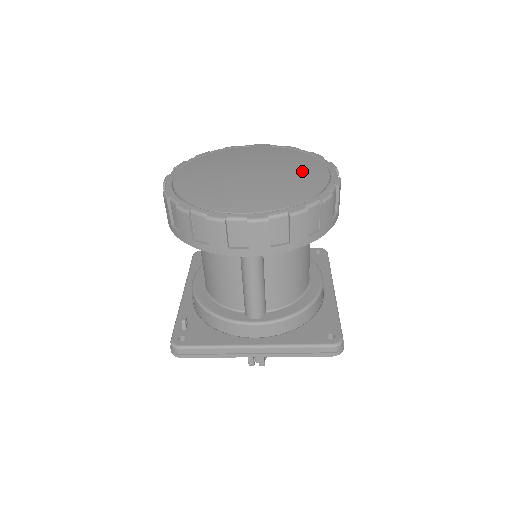
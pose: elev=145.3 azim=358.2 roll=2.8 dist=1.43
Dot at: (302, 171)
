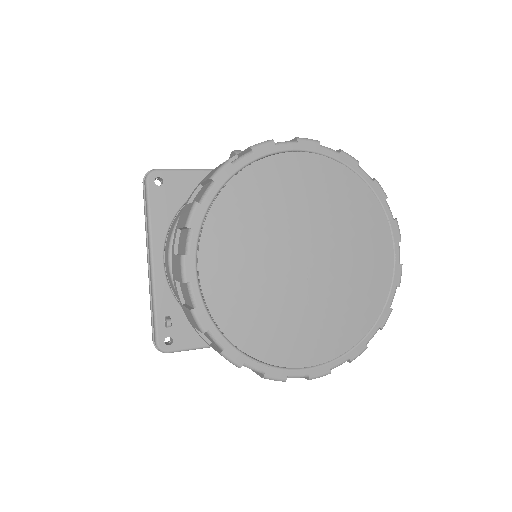
Dot at: (366, 258)
